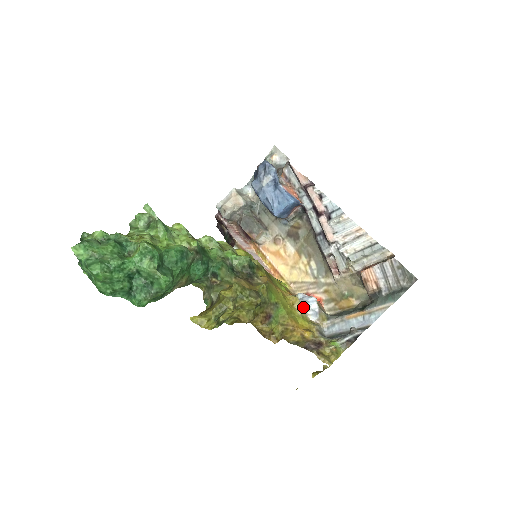
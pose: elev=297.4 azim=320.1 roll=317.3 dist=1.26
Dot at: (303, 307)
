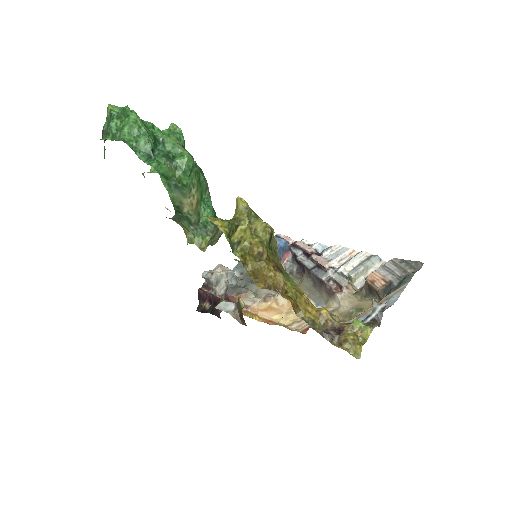
Dot at: occluded
